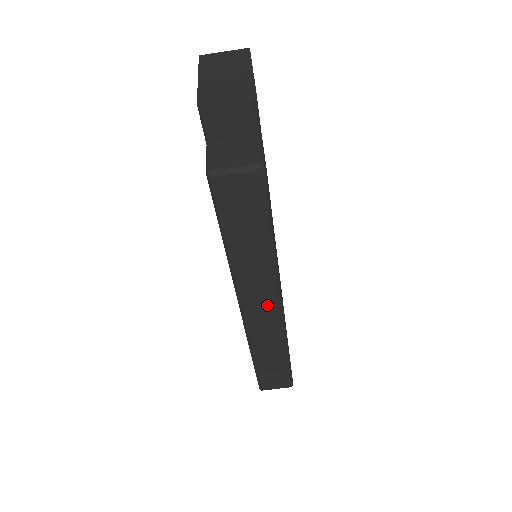
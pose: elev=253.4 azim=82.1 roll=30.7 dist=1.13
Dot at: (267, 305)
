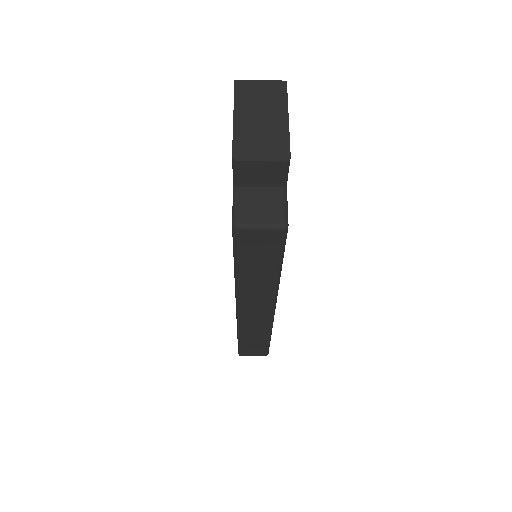
Dot at: (261, 309)
